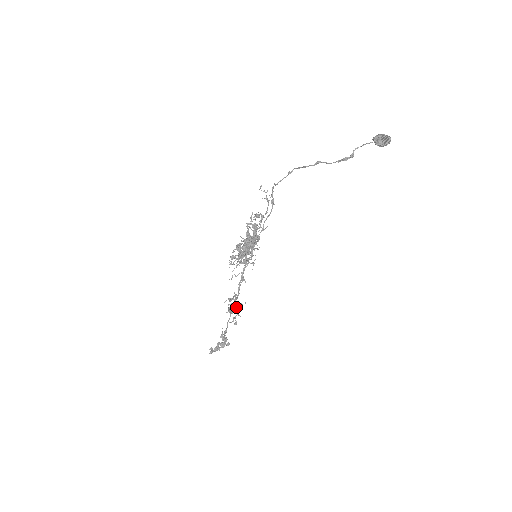
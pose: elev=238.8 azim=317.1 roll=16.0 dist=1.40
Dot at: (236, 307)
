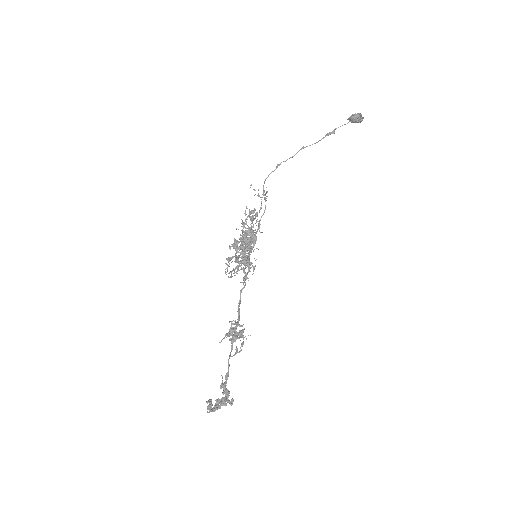
Dot at: (239, 325)
